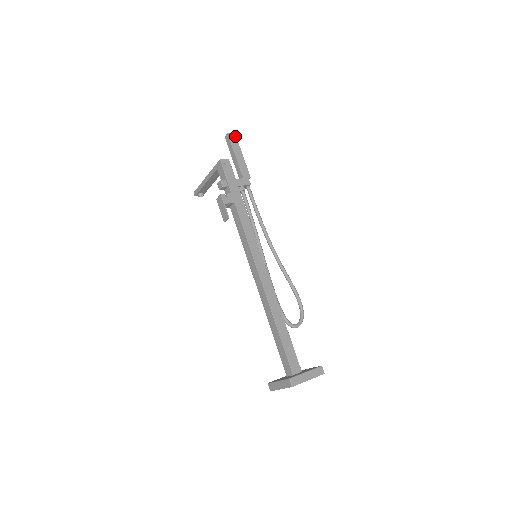
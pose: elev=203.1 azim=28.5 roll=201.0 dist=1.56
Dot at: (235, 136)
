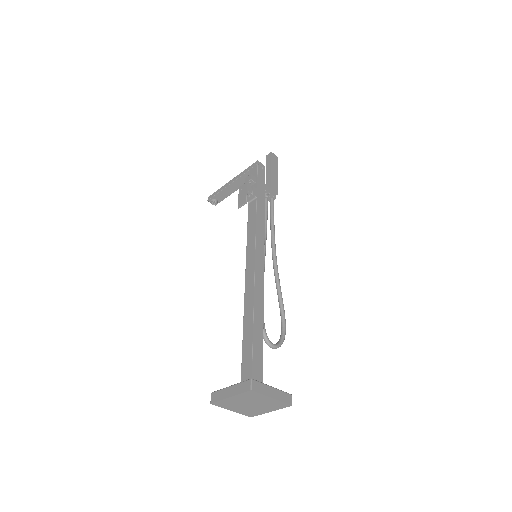
Dot at: (277, 159)
